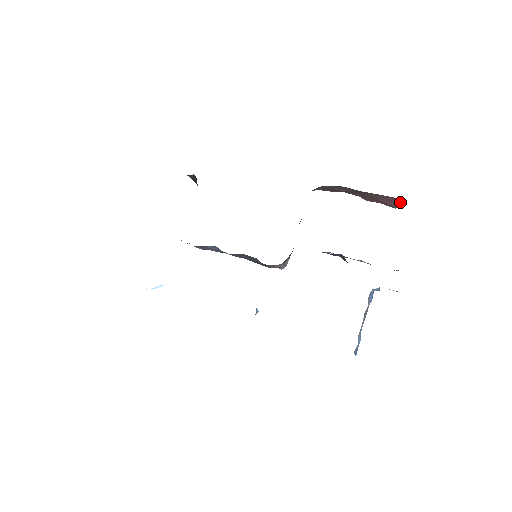
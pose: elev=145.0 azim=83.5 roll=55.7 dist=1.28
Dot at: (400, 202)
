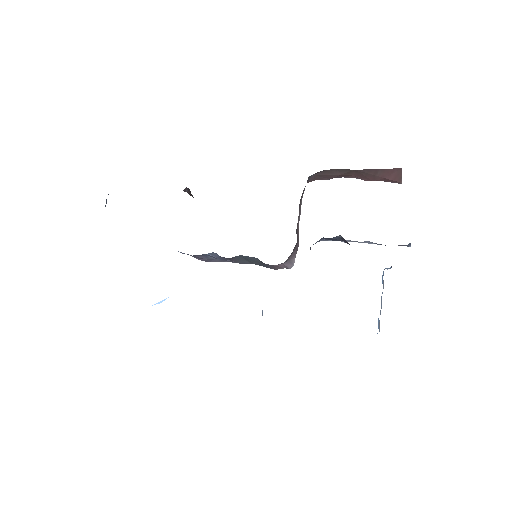
Dot at: (401, 173)
